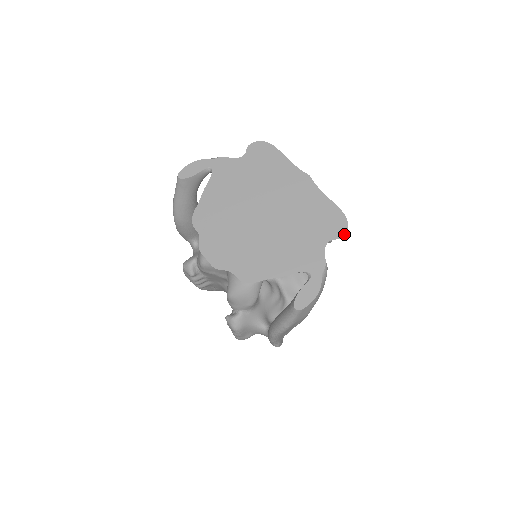
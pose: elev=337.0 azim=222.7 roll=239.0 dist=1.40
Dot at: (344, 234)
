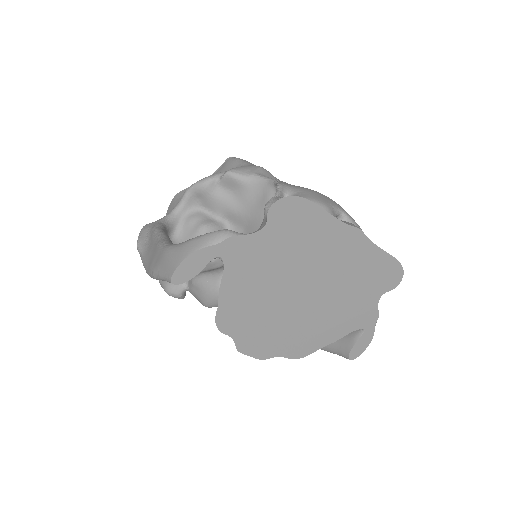
Dot at: (399, 283)
